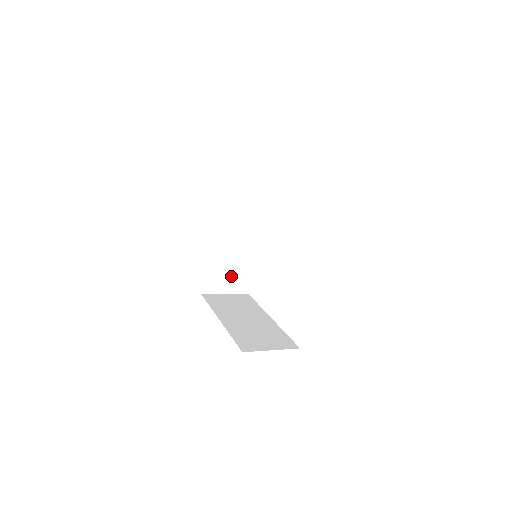
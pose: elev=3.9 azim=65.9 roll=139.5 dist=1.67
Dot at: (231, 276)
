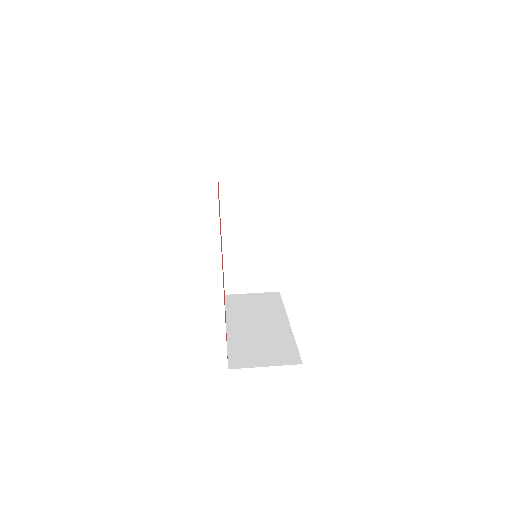
Dot at: occluded
